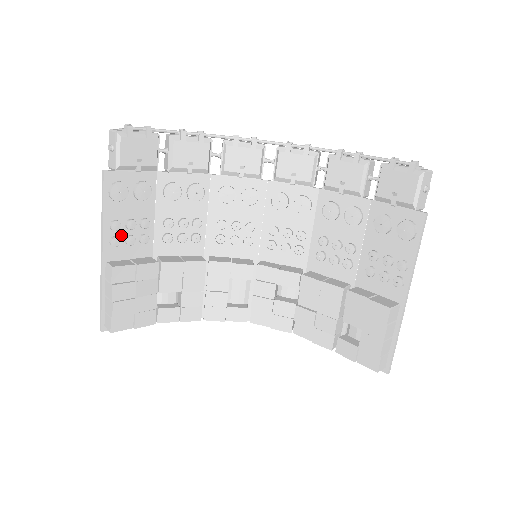
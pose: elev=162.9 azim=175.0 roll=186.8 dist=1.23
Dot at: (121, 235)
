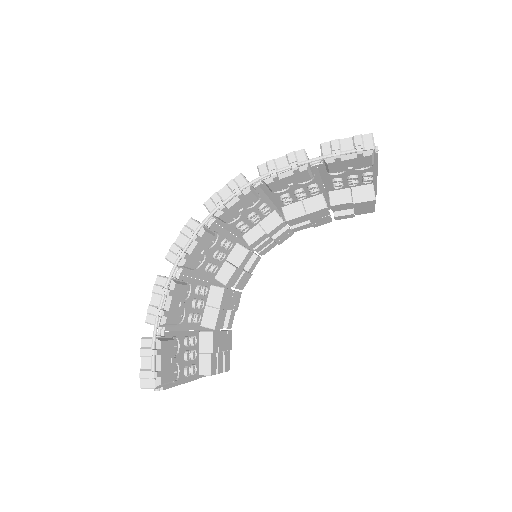
Dot at: (190, 364)
